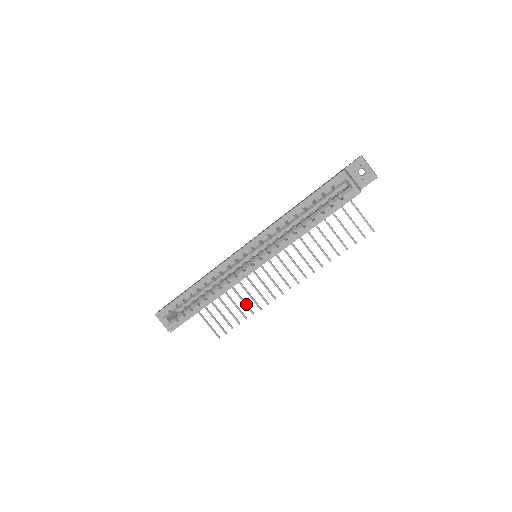
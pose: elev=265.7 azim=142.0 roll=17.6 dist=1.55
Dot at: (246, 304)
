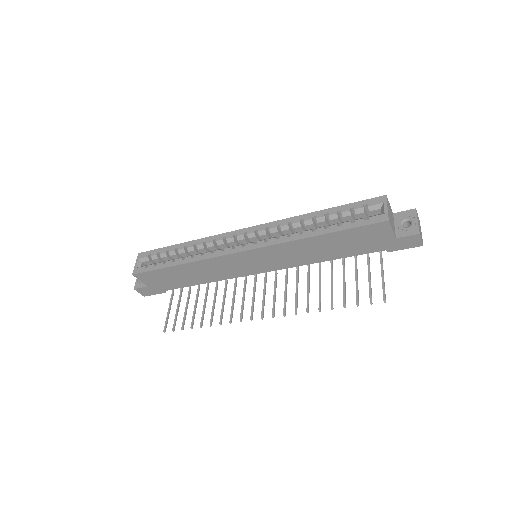
Dot at: (213, 311)
